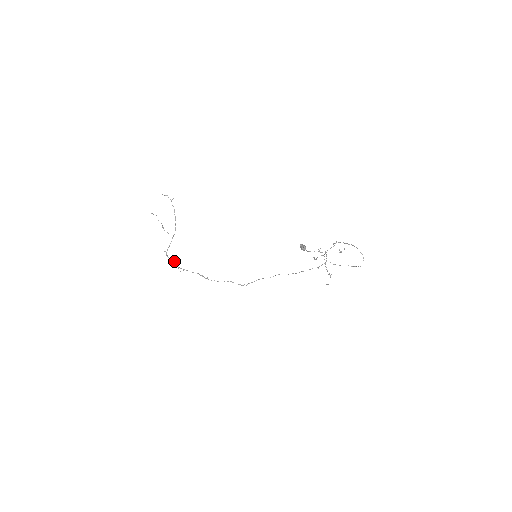
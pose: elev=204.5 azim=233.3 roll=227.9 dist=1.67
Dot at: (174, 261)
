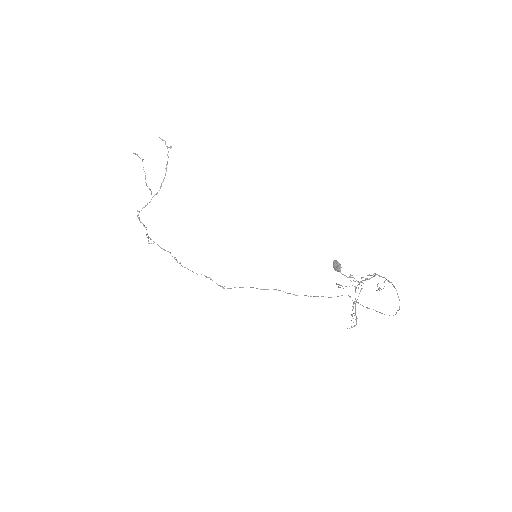
Dot at: (145, 227)
